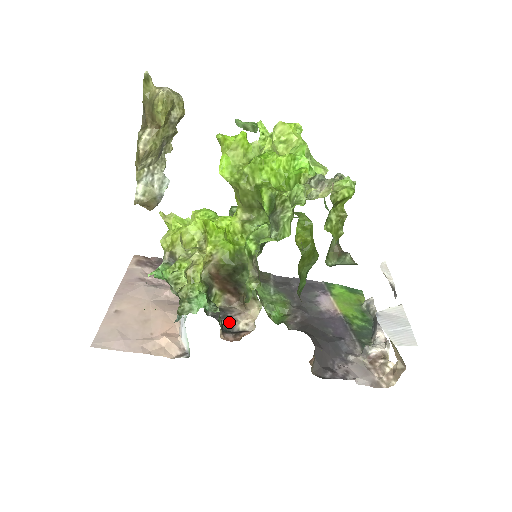
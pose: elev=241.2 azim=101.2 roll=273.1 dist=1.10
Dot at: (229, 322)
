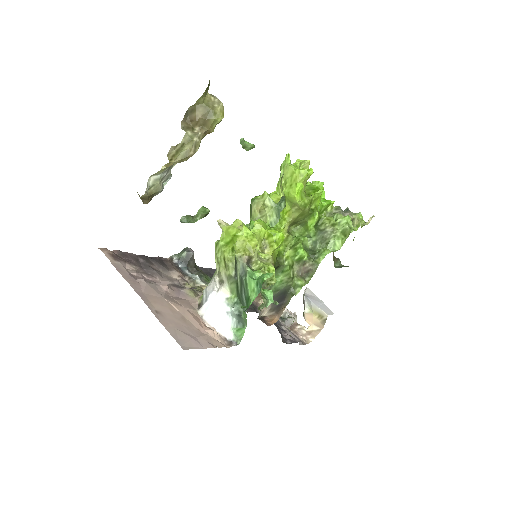
Dot at: (260, 311)
